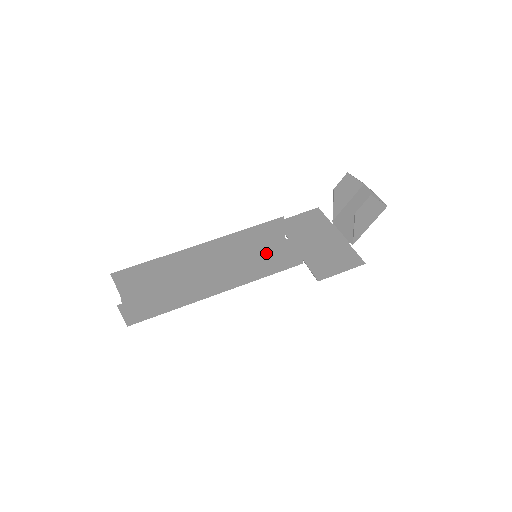
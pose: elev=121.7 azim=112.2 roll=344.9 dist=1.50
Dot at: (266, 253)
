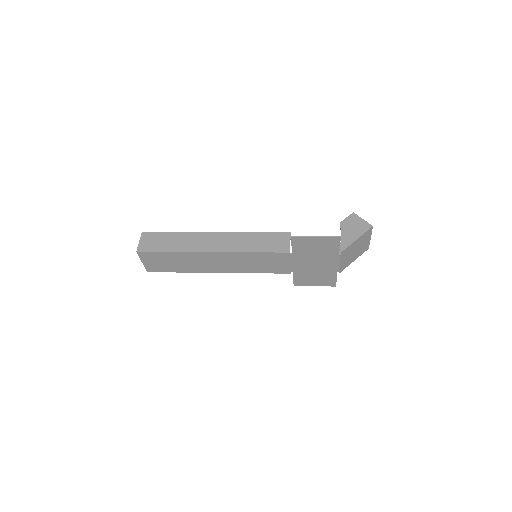
Dot at: (259, 232)
